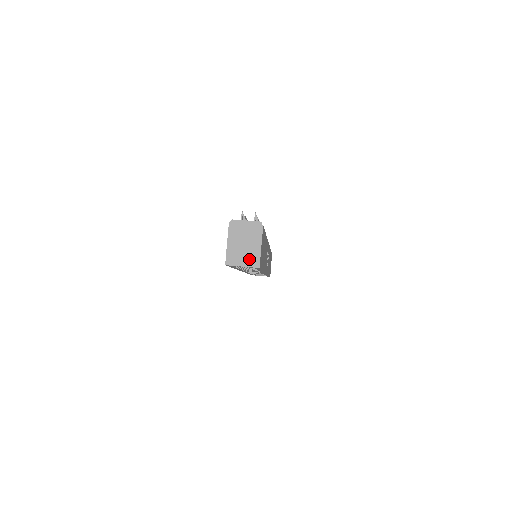
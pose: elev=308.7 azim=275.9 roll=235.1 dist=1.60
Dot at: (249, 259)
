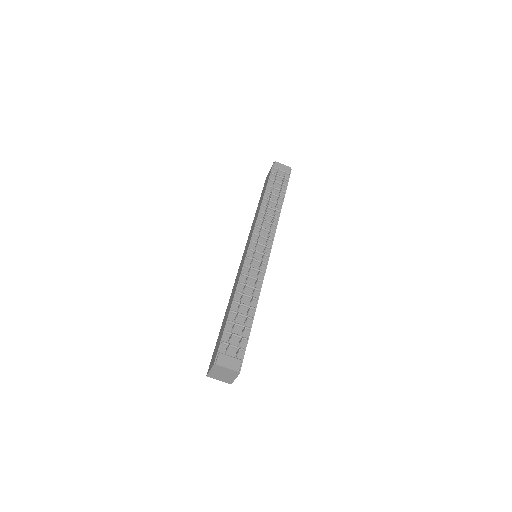
Dot at: (224, 380)
